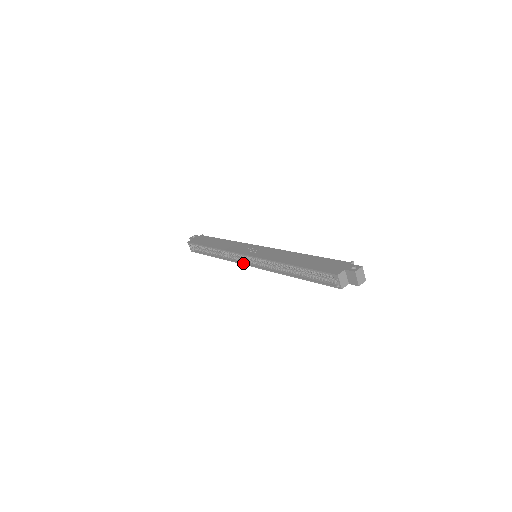
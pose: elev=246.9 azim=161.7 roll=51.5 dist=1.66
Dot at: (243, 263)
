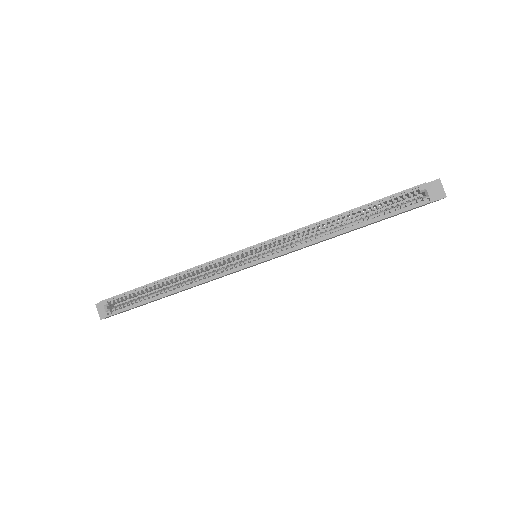
Dot at: (240, 267)
